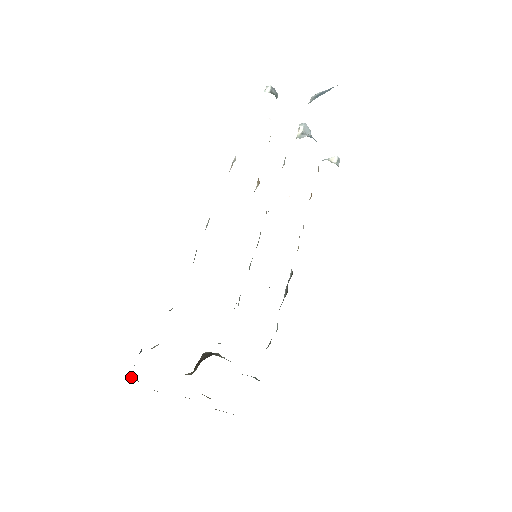
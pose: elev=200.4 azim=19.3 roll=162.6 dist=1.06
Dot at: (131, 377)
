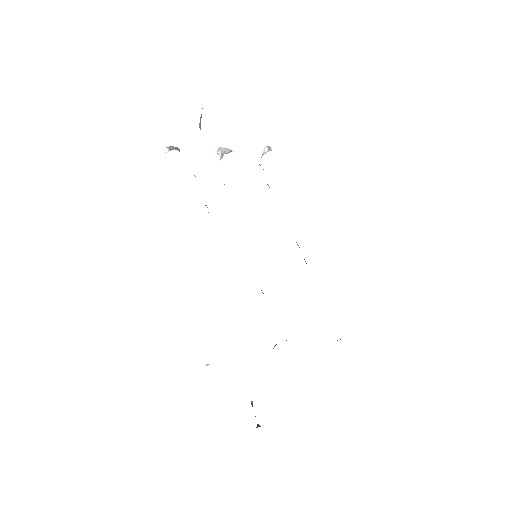
Dot at: (257, 427)
